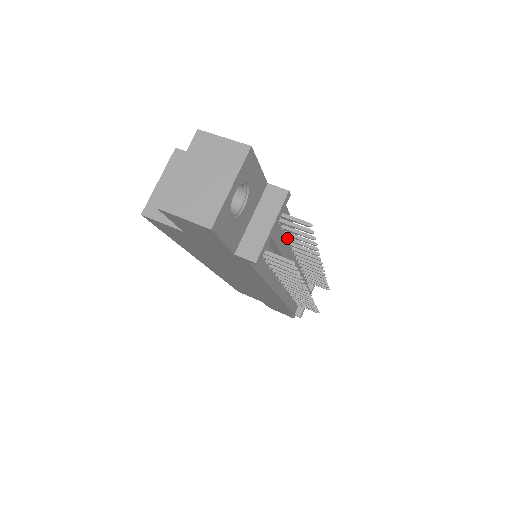
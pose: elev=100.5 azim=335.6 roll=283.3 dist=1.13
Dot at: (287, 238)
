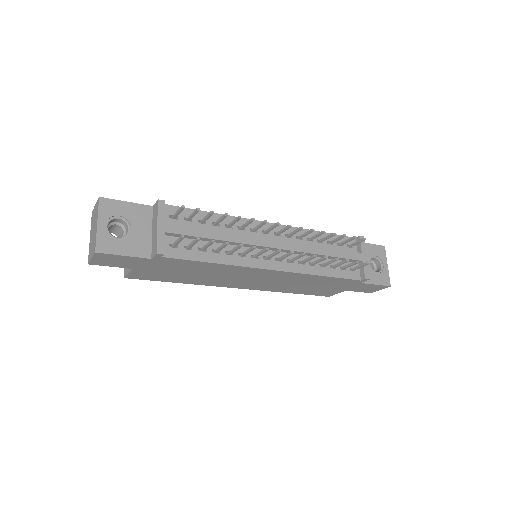
Dot at: (227, 227)
